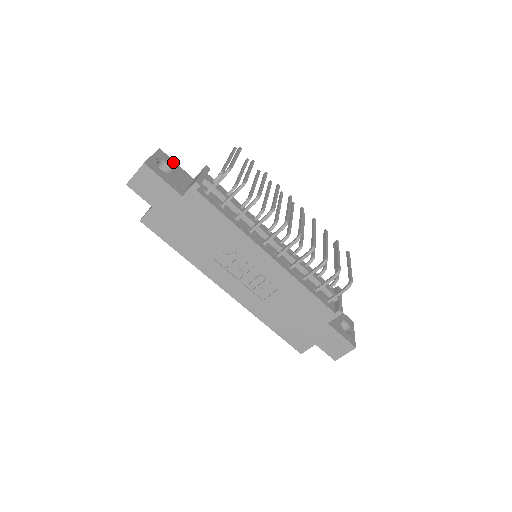
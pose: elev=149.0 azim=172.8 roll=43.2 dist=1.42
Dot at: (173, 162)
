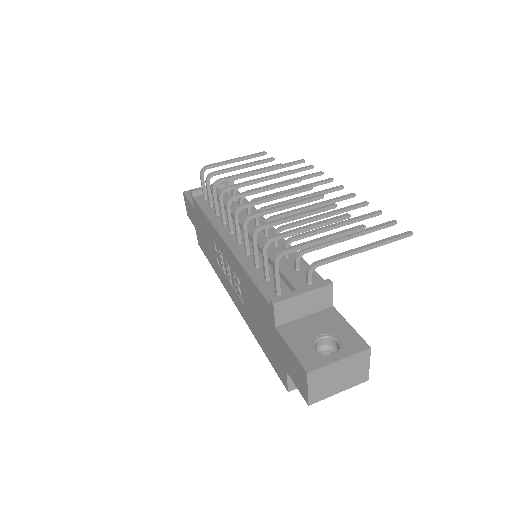
Dot at: occluded
